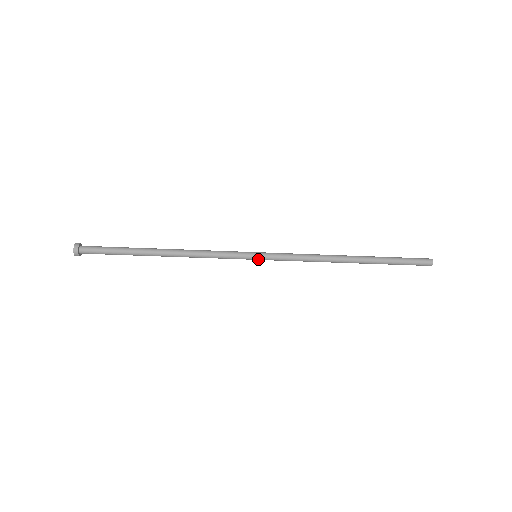
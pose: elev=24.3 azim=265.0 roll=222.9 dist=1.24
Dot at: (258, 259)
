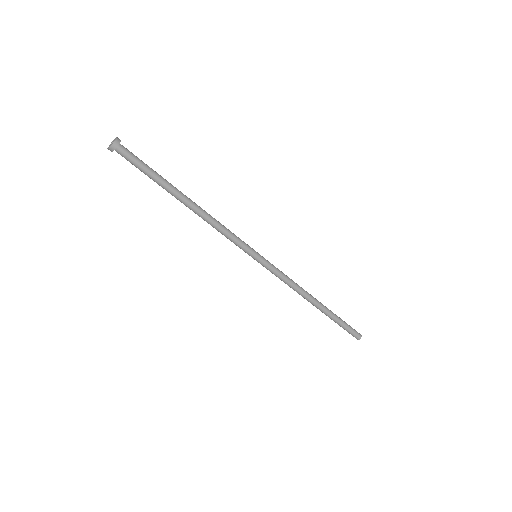
Dot at: (257, 259)
